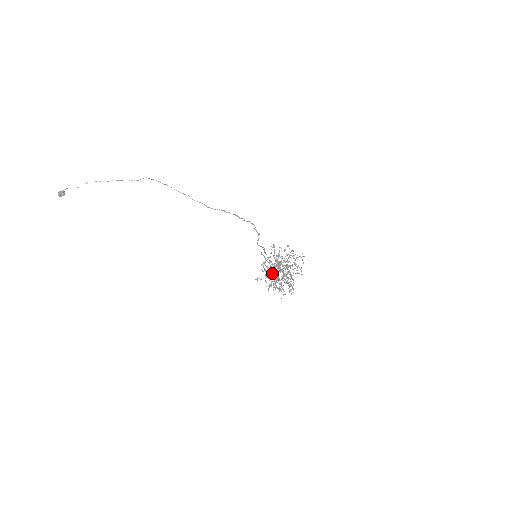
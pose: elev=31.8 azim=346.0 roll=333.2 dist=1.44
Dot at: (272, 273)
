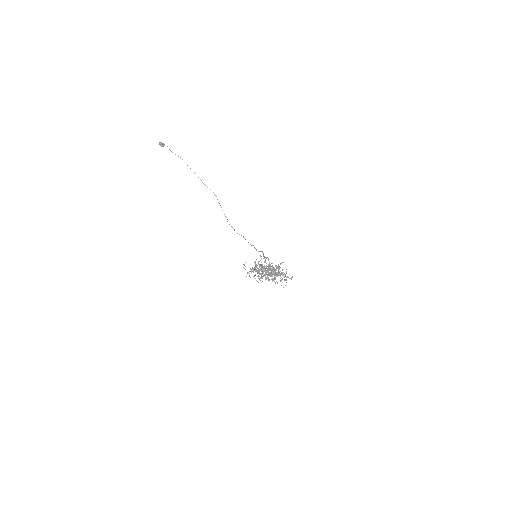
Dot at: occluded
